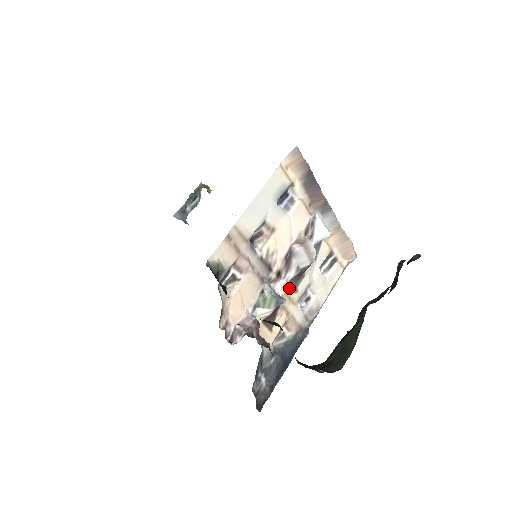
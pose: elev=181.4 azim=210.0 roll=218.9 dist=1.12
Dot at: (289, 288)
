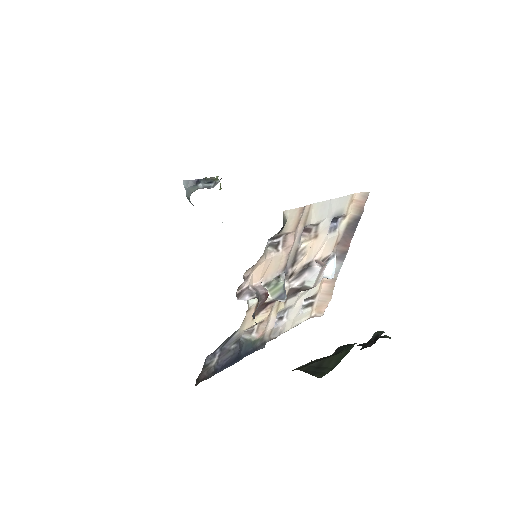
Dot at: occluded
